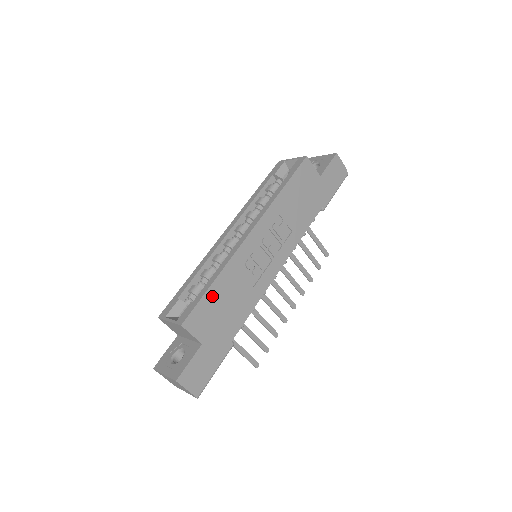
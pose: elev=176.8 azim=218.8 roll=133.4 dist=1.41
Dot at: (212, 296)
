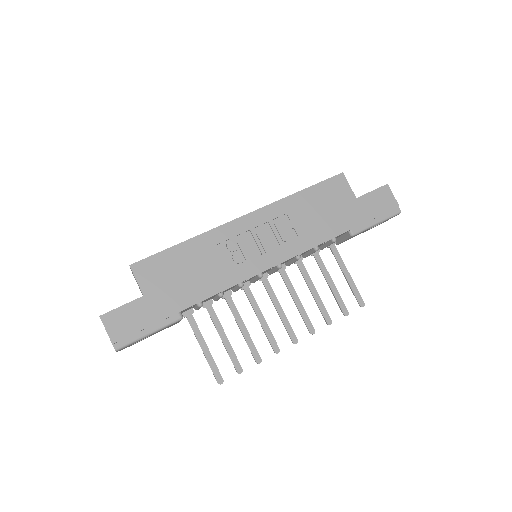
Dot at: (175, 255)
